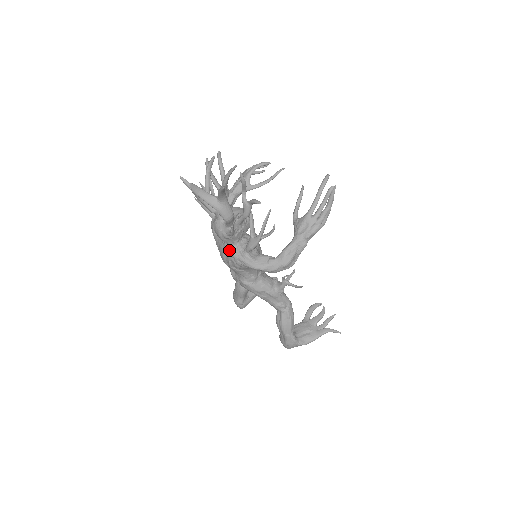
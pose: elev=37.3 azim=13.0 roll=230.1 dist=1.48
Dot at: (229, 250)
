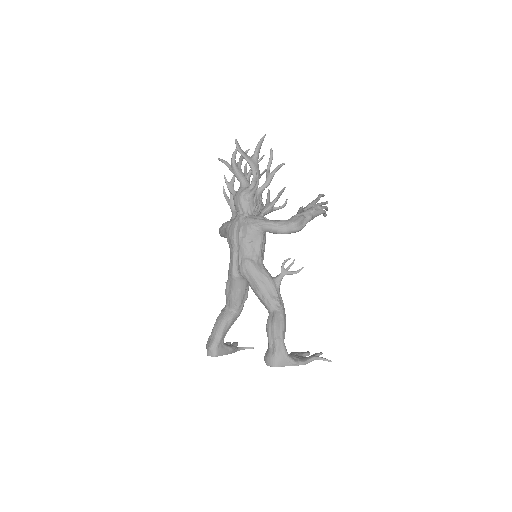
Dot at: (243, 217)
